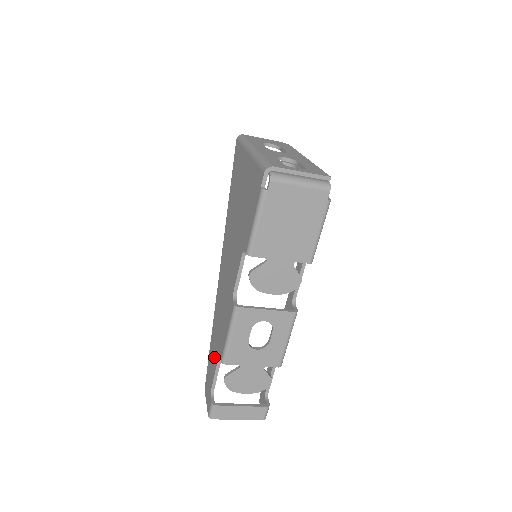
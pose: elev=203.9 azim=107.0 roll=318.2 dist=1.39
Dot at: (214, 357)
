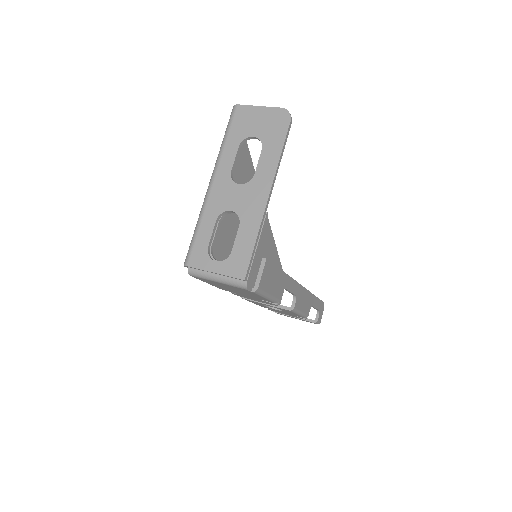
Dot at: occluded
